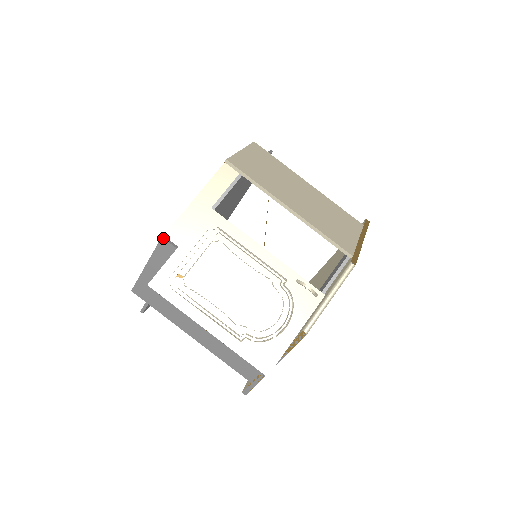
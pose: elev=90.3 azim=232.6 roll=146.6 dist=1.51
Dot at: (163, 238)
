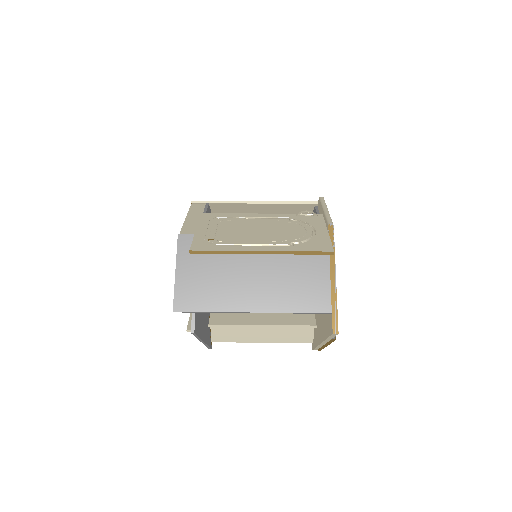
Dot at: (179, 234)
